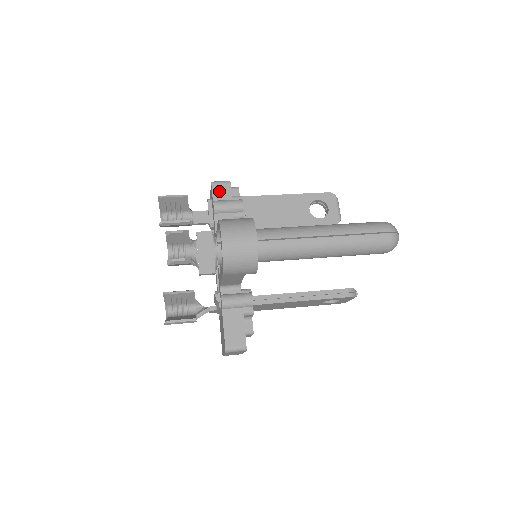
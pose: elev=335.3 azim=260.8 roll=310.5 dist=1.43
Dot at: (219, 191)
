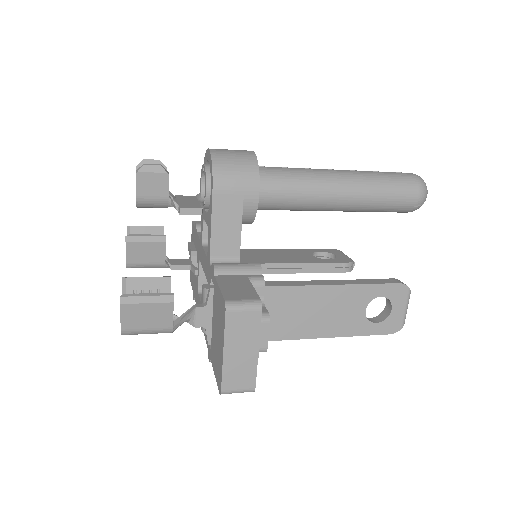
Dot at: occluded
